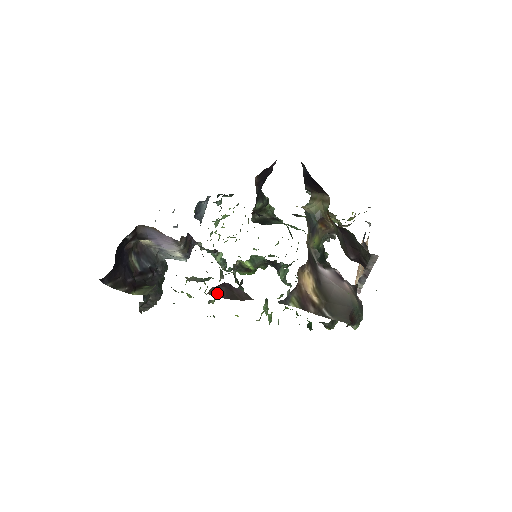
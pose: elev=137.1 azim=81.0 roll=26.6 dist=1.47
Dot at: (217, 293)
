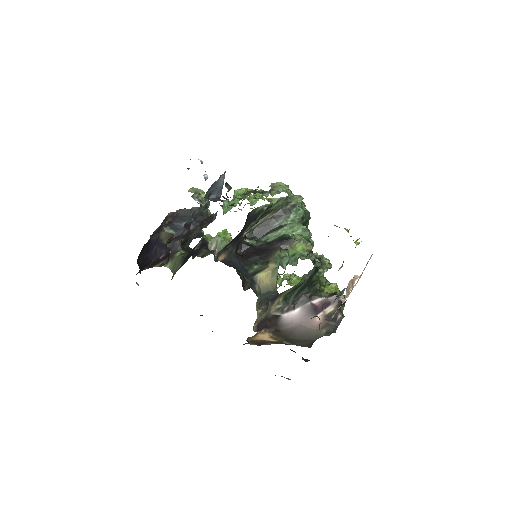
Dot at: occluded
